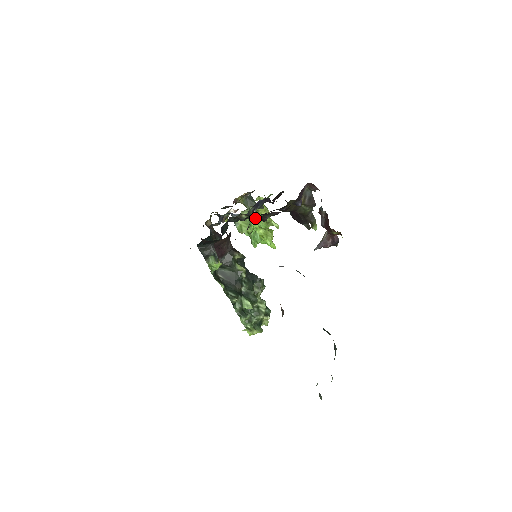
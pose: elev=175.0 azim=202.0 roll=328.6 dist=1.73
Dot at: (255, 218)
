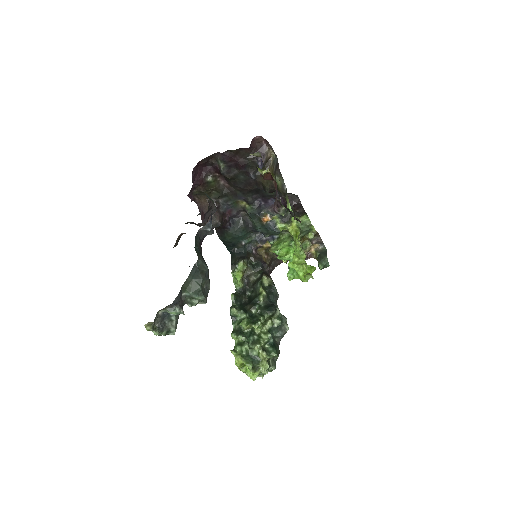
Dot at: (288, 240)
